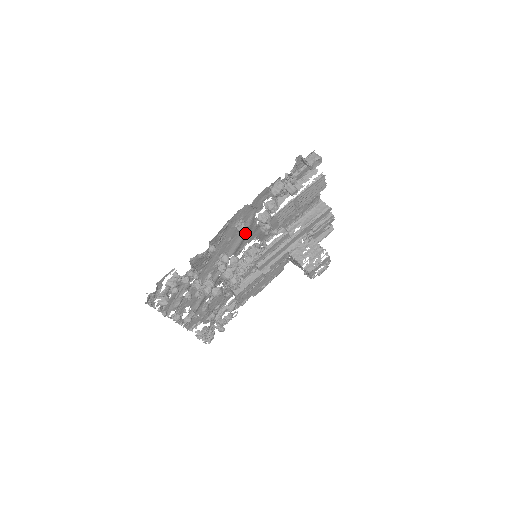
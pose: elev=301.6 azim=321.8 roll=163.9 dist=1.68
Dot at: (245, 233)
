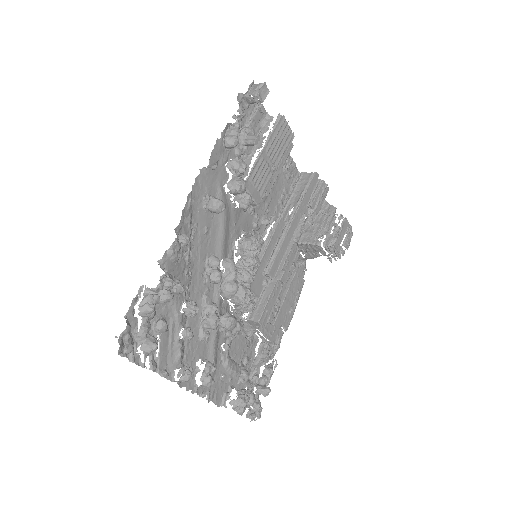
Dot at: (219, 207)
